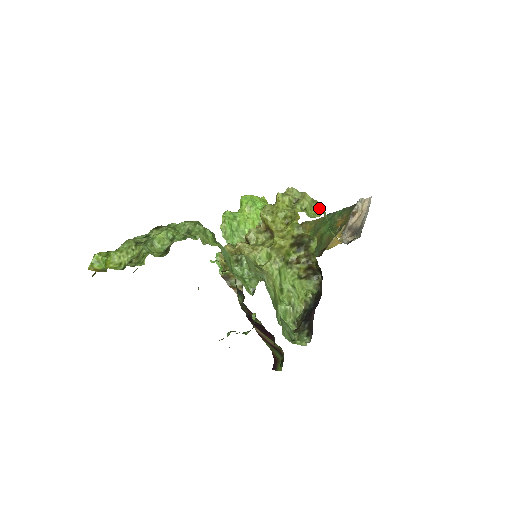
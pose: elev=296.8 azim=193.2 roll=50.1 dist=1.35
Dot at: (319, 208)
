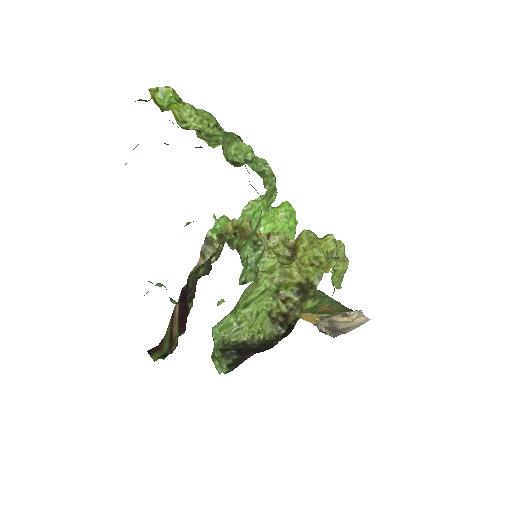
Dot at: (341, 282)
